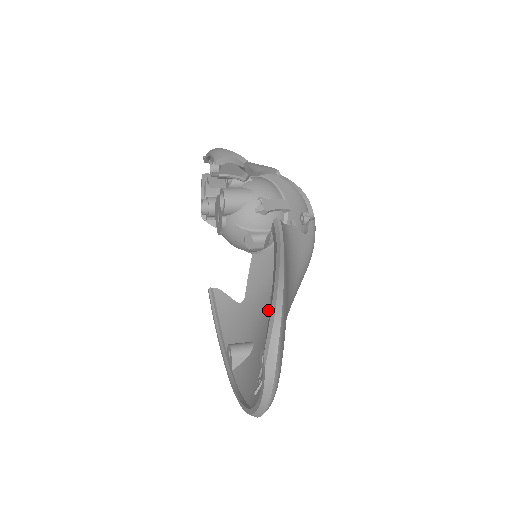
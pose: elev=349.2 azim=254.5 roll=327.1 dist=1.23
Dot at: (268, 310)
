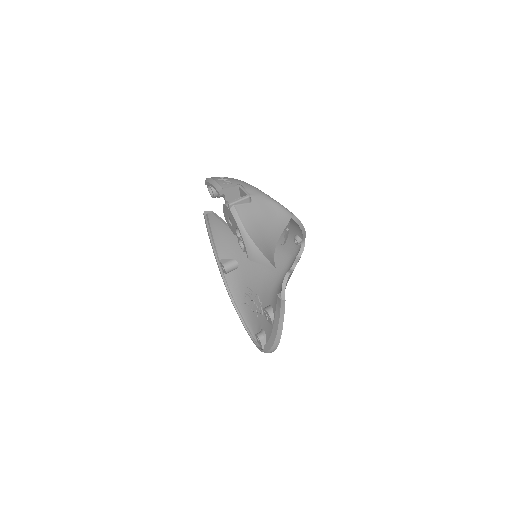
Dot at: occluded
